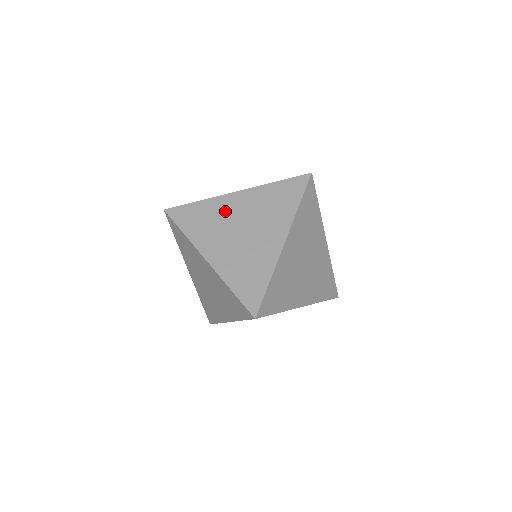
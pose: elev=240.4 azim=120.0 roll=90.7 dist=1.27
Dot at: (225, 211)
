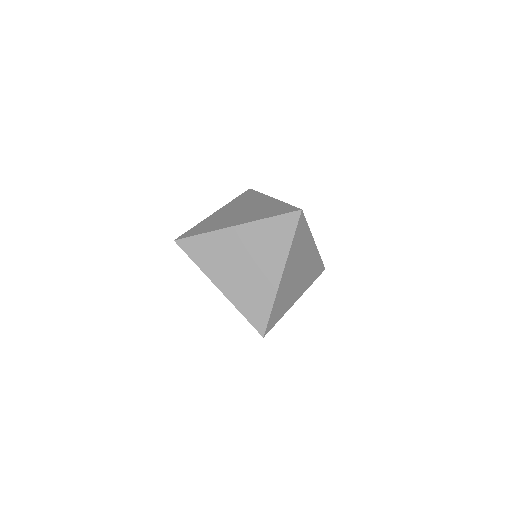
Dot at: occluded
